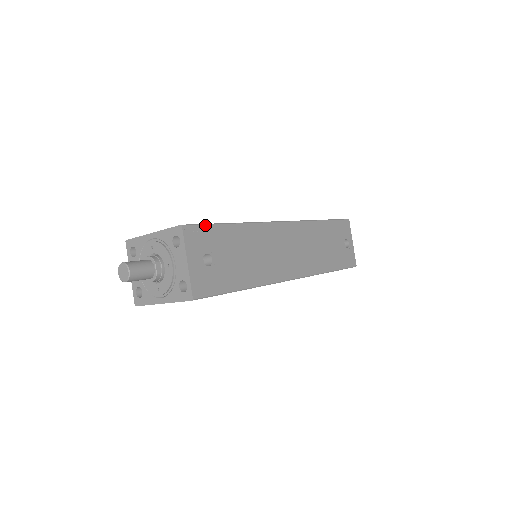
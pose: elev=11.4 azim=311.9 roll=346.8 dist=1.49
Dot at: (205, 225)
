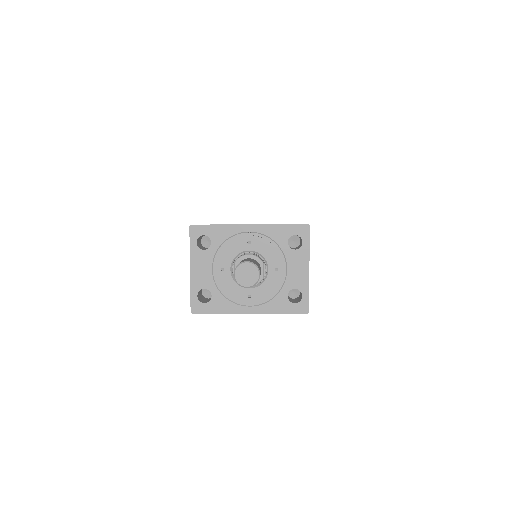
Dot at: occluded
